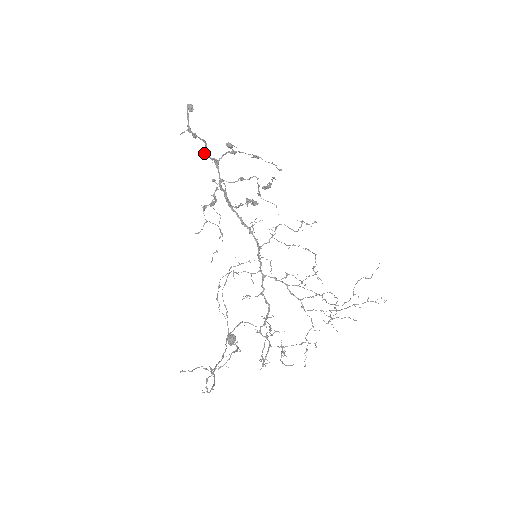
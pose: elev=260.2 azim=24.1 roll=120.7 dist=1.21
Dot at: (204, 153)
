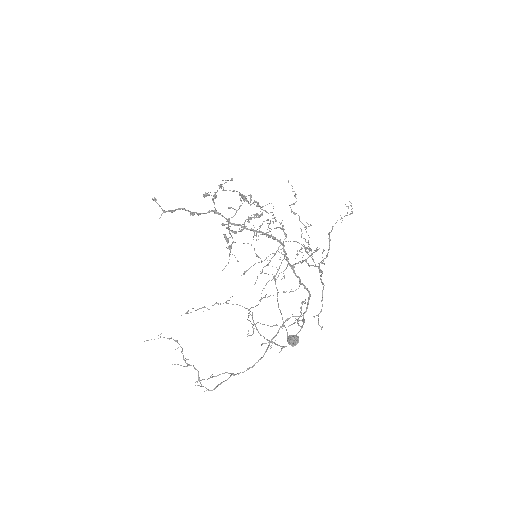
Dot at: (190, 215)
